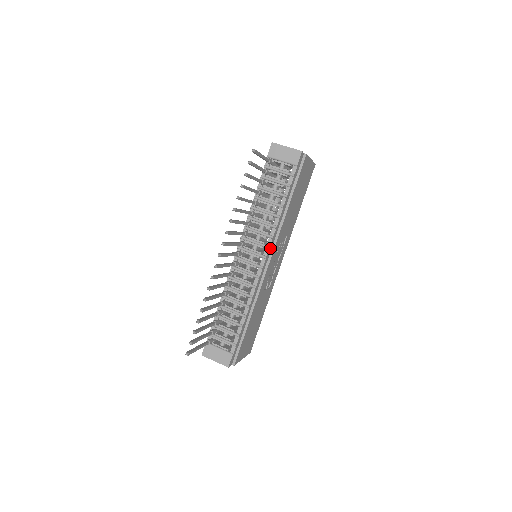
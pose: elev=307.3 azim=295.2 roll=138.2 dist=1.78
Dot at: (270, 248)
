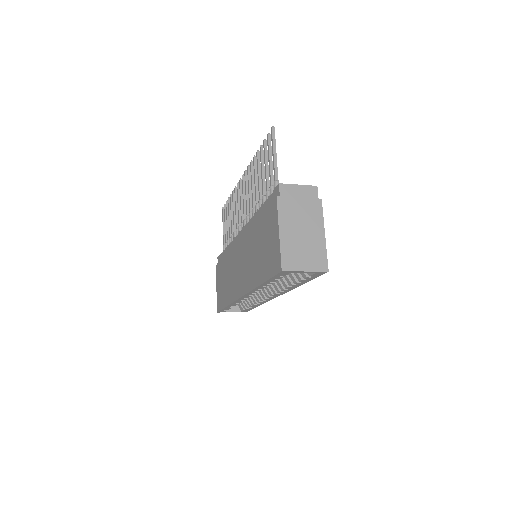
Dot at: occluded
